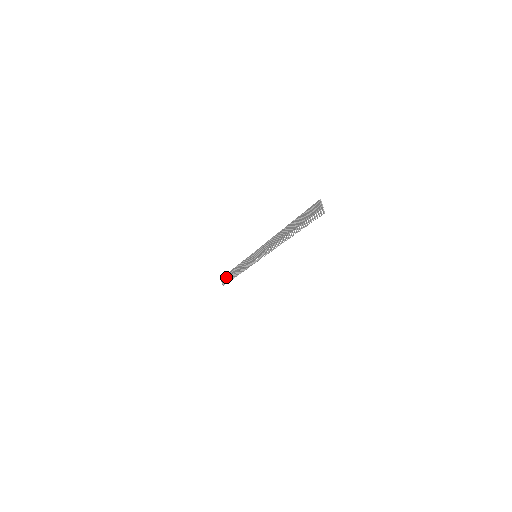
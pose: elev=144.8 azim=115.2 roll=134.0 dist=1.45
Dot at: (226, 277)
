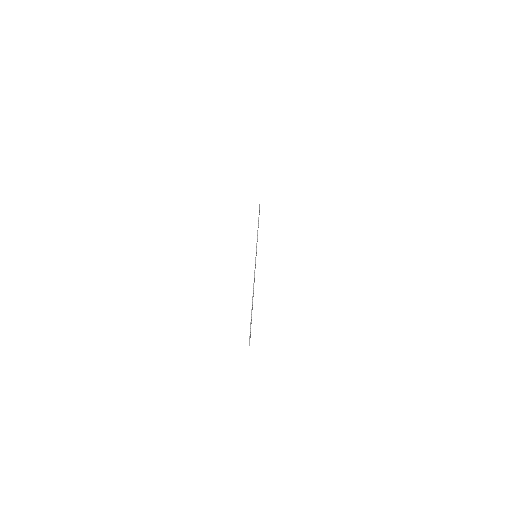
Dot at: (259, 211)
